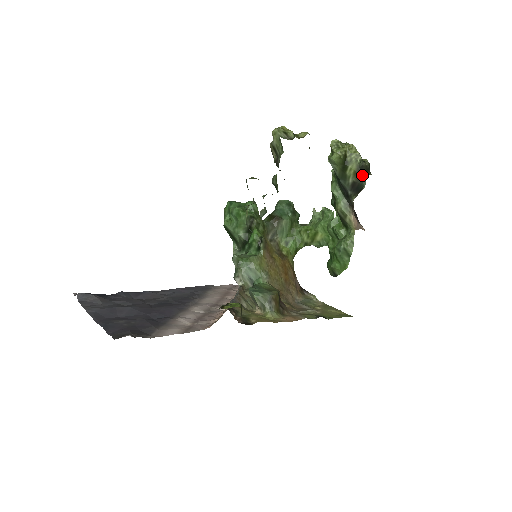
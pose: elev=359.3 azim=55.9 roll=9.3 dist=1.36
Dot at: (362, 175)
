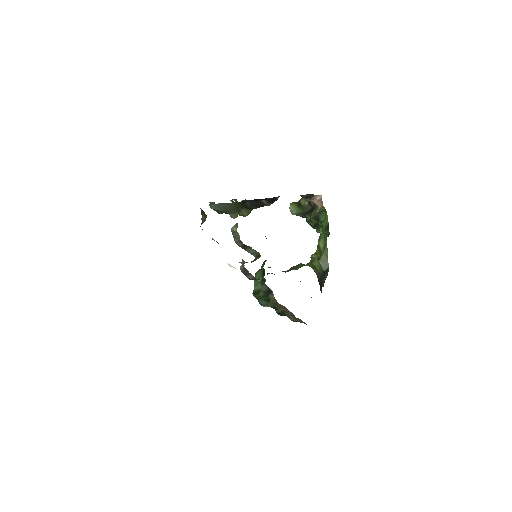
Dot at: occluded
